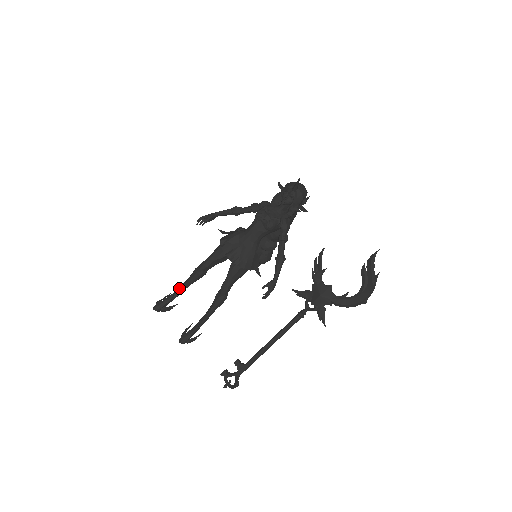
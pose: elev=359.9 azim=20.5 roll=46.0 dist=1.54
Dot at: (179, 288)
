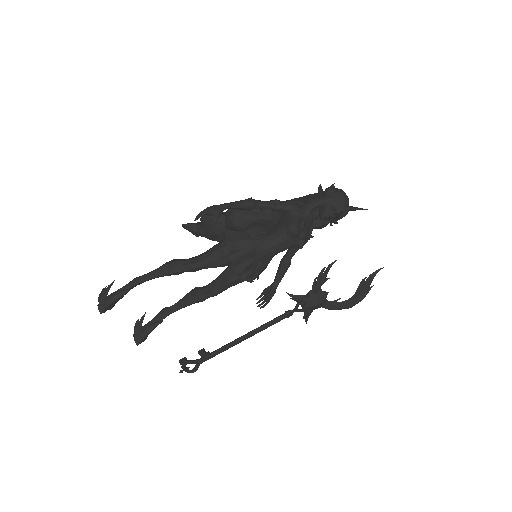
Dot at: (137, 282)
